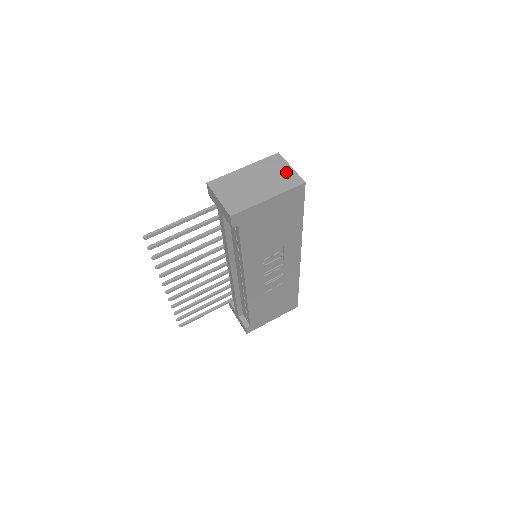
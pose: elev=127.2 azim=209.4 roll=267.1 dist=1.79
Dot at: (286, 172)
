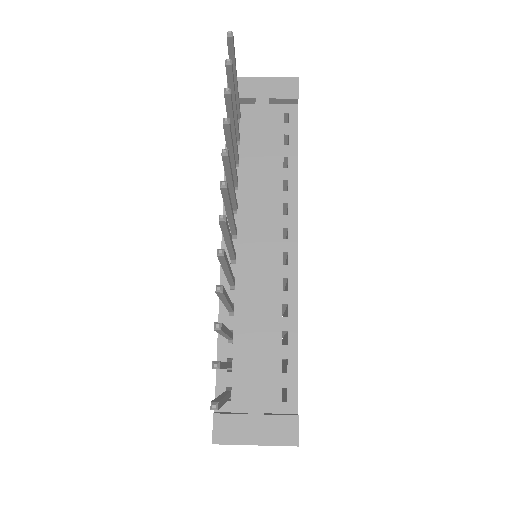
Dot at: occluded
